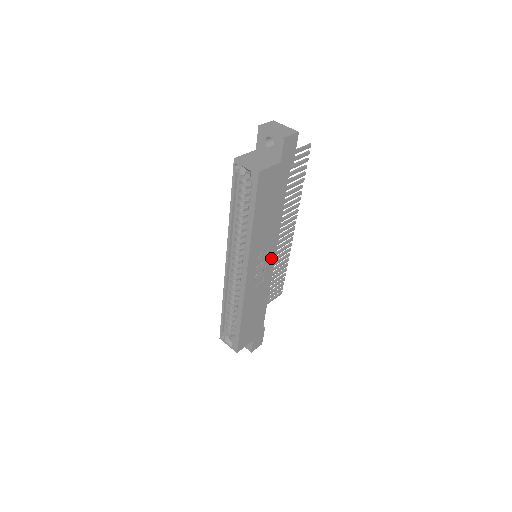
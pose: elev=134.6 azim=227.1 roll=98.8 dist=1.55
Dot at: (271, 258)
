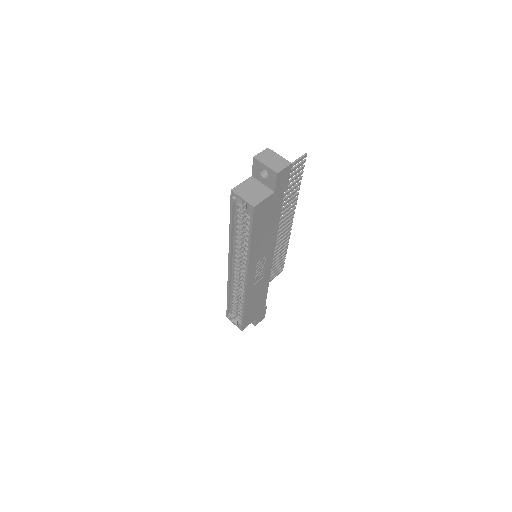
Dot at: (270, 259)
